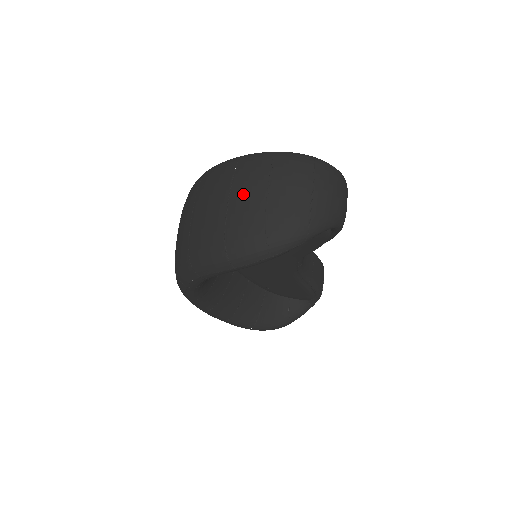
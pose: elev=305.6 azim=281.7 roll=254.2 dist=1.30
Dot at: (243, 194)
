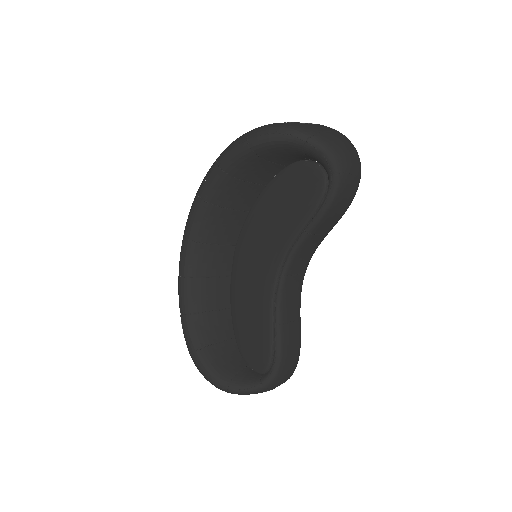
Dot at: occluded
